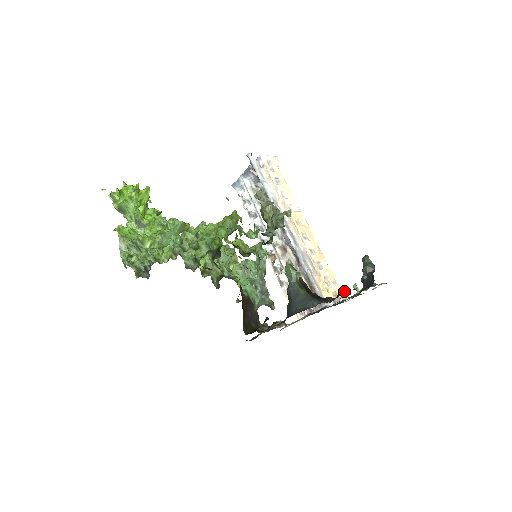
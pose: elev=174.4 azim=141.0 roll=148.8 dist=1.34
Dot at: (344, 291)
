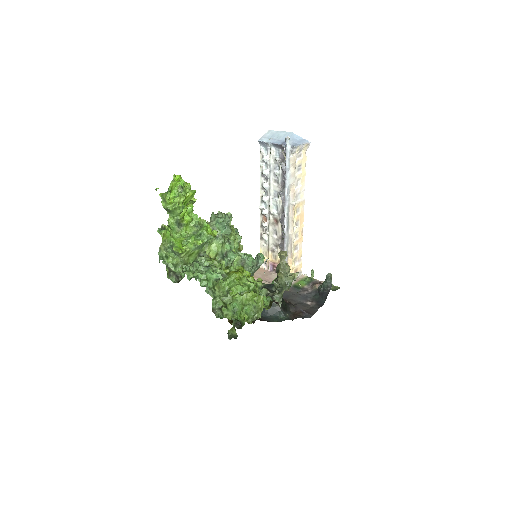
Dot at: (304, 313)
